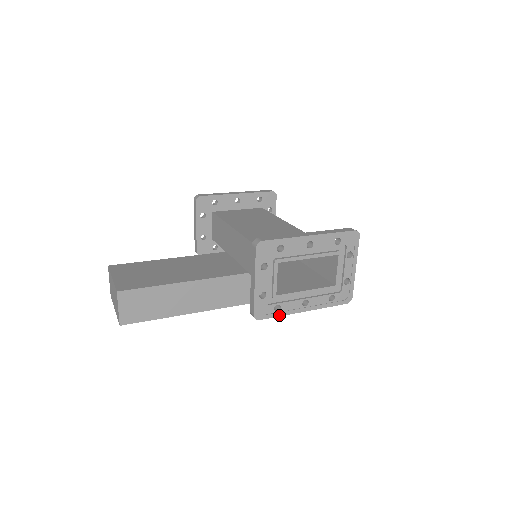
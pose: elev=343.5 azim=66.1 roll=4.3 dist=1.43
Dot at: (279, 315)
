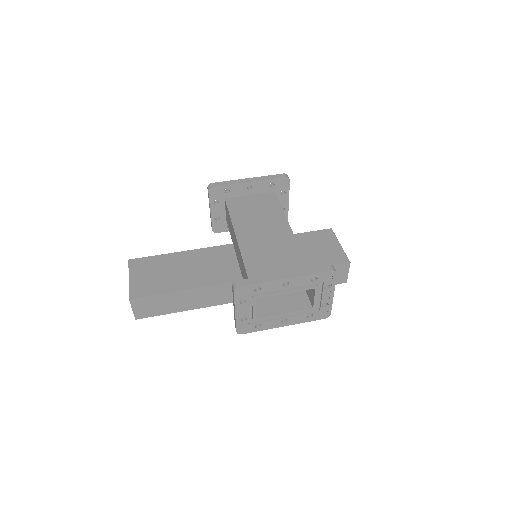
Dot at: (260, 330)
